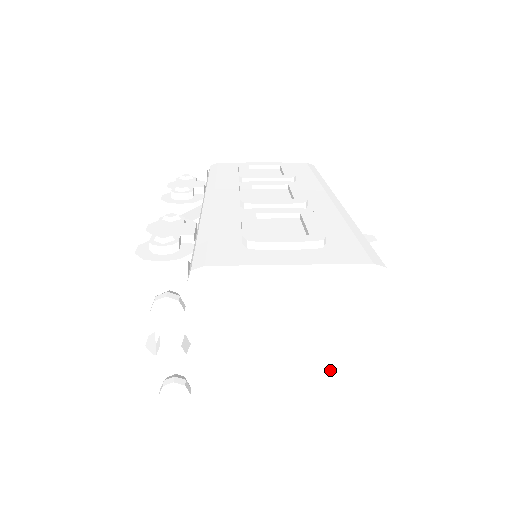
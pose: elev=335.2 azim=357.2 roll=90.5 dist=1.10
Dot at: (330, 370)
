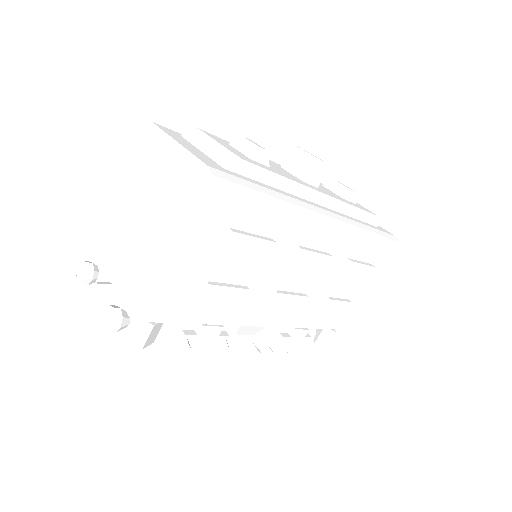
Dot at: (174, 195)
